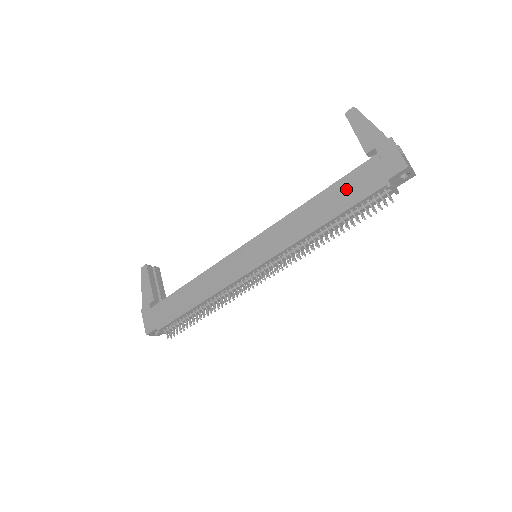
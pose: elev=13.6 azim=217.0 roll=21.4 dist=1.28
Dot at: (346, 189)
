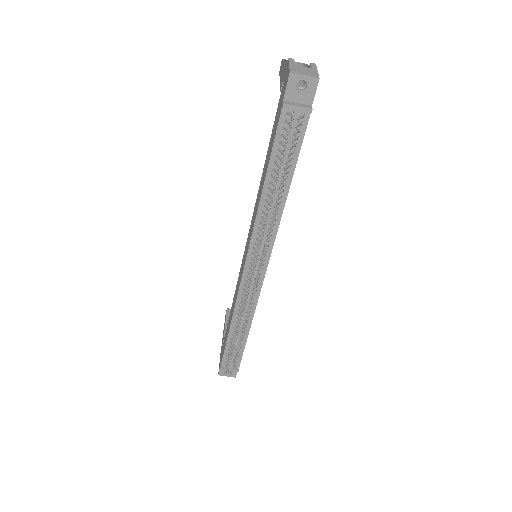
Dot at: (272, 138)
